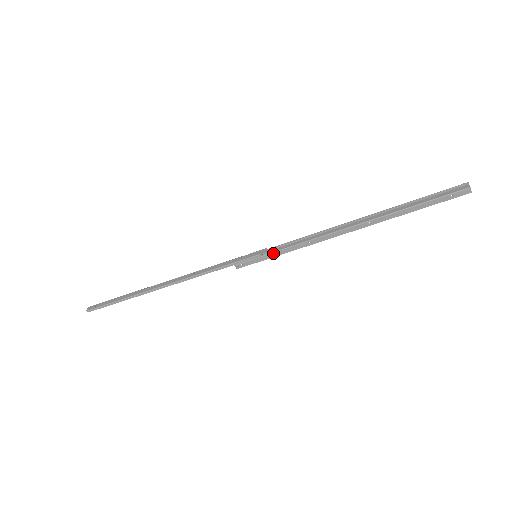
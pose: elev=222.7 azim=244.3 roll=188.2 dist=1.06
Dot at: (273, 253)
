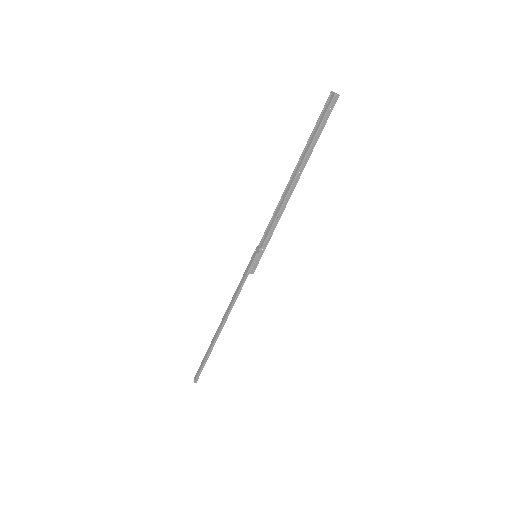
Dot at: (264, 245)
